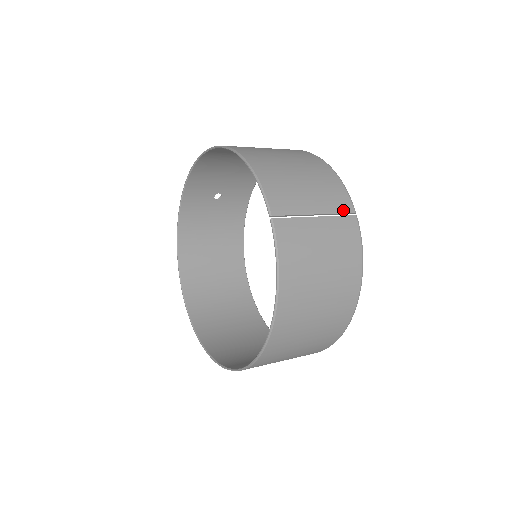
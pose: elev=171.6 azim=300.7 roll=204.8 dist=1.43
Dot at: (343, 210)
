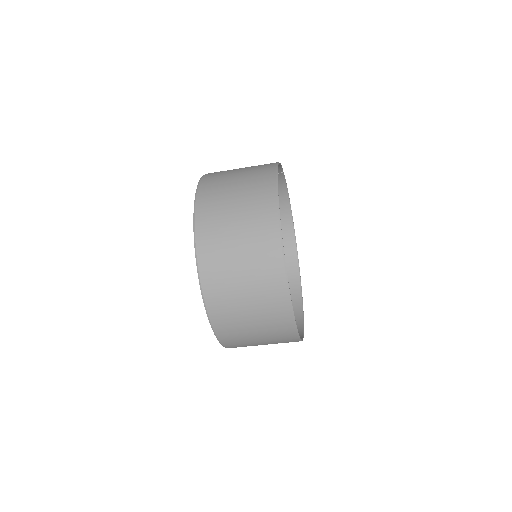
Dot at: occluded
